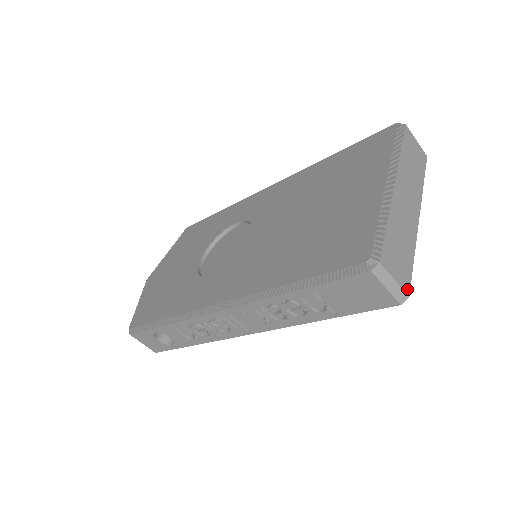
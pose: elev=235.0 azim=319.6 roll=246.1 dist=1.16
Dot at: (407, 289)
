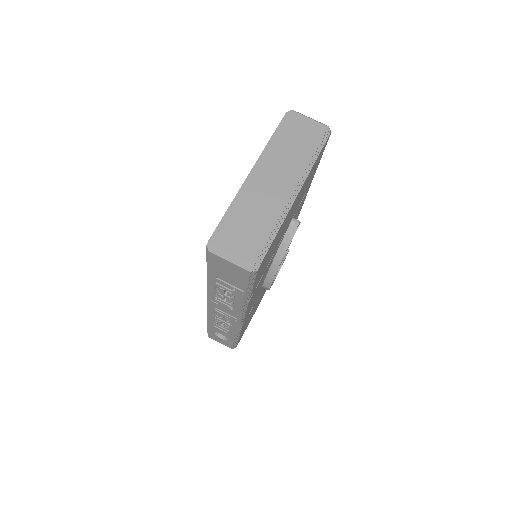
Dot at: (253, 258)
